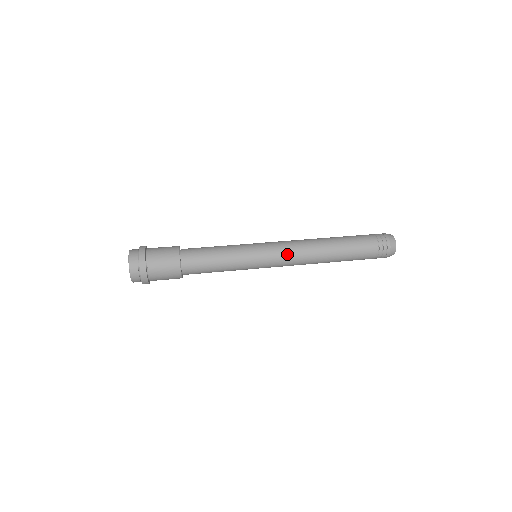
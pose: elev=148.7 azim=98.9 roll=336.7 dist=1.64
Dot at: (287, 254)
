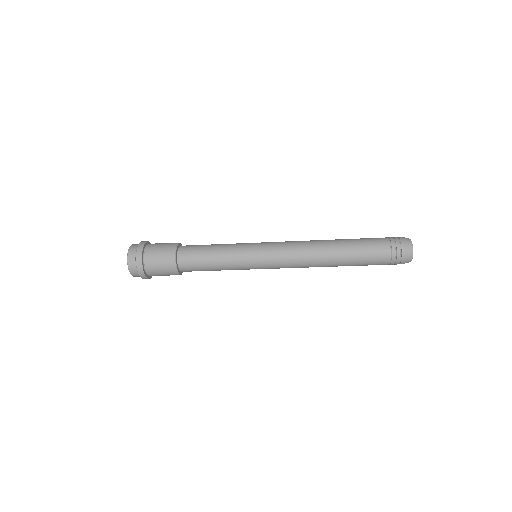
Dot at: occluded
